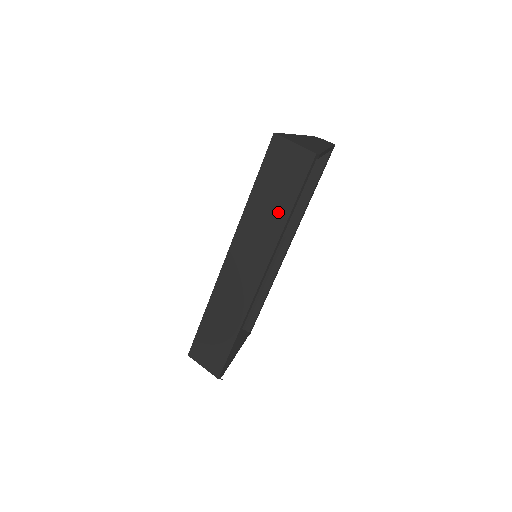
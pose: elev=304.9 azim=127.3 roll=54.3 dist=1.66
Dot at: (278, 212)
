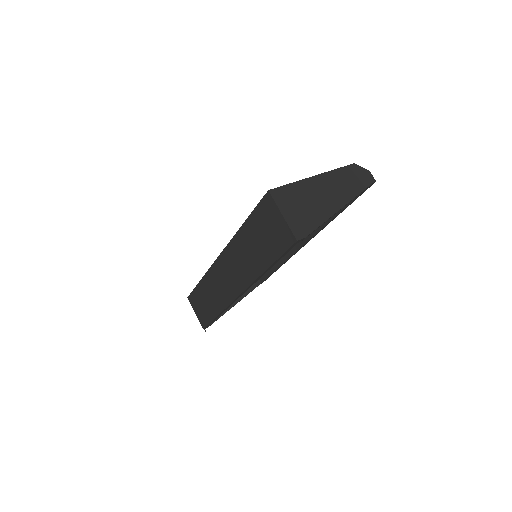
Dot at: (258, 260)
